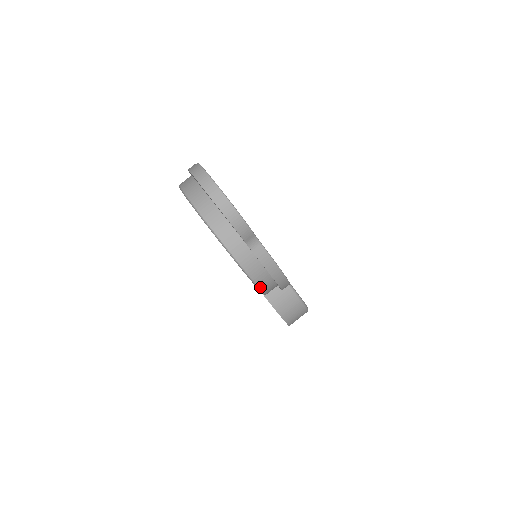
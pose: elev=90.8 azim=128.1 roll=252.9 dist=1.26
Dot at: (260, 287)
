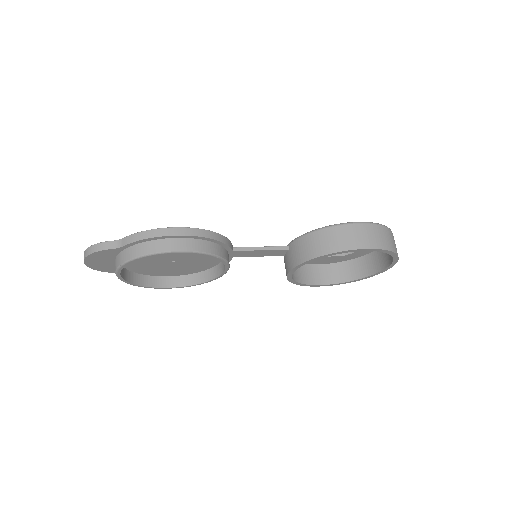
Dot at: (160, 251)
